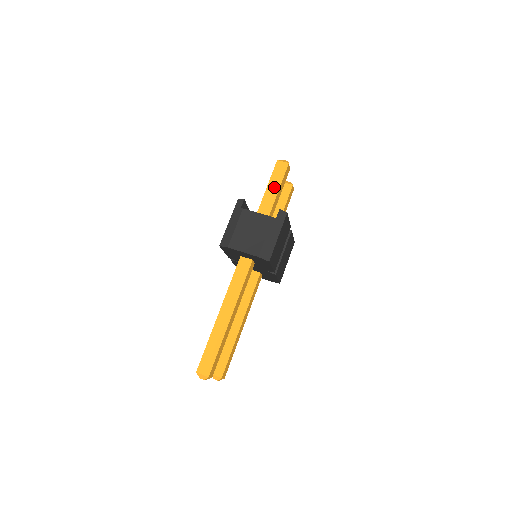
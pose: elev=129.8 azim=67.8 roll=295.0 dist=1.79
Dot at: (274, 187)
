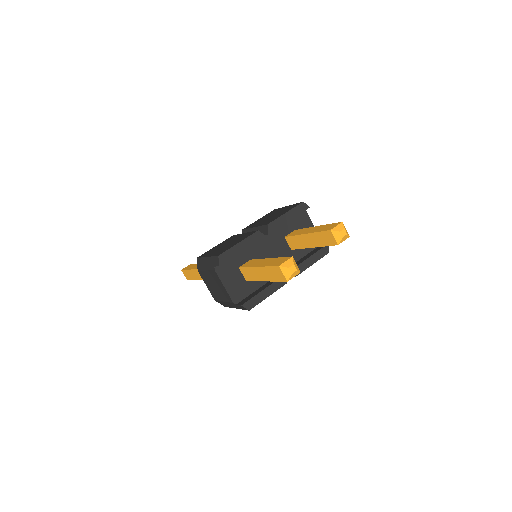
Dot at: (264, 275)
